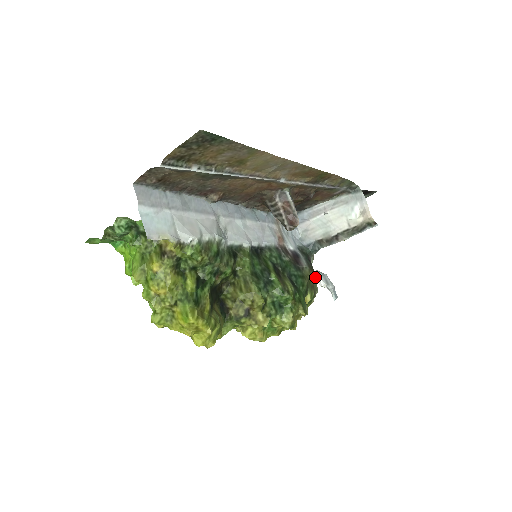
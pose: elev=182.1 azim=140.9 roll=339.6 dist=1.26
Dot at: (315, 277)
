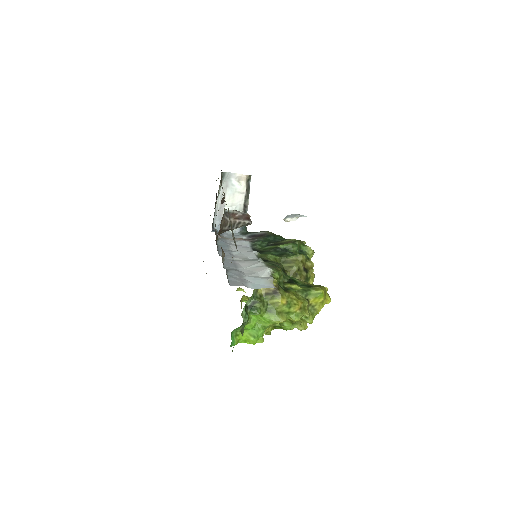
Dot at: (289, 221)
